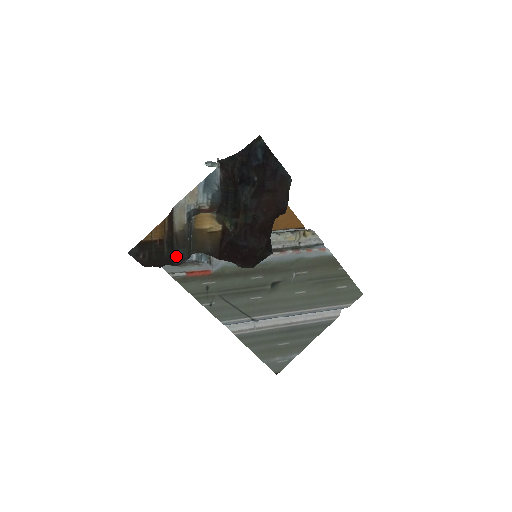
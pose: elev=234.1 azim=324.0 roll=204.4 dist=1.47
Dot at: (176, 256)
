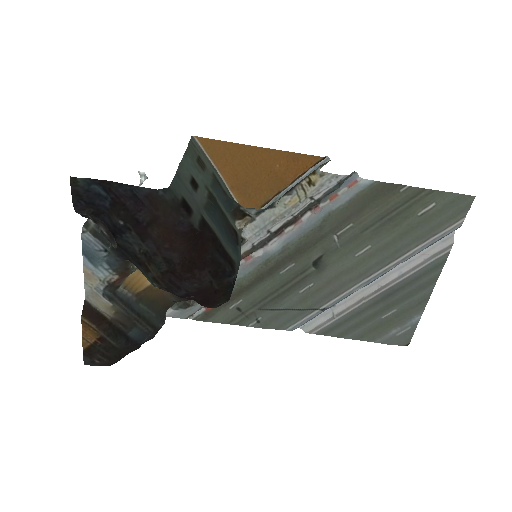
Dot at: (135, 337)
